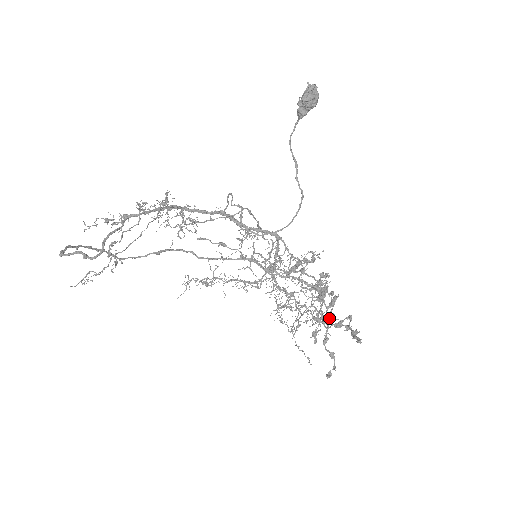
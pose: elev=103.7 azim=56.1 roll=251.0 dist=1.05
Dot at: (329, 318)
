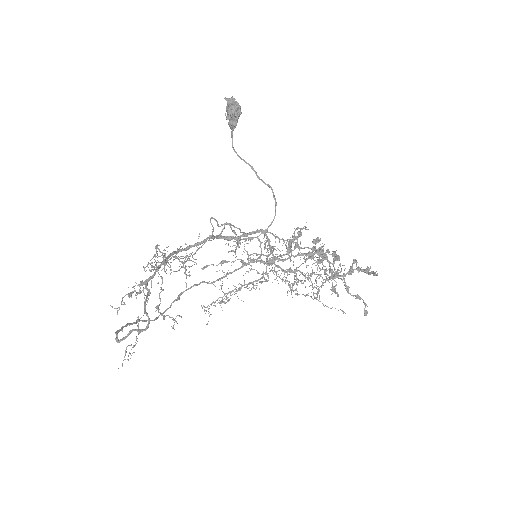
Dot at: (337, 271)
